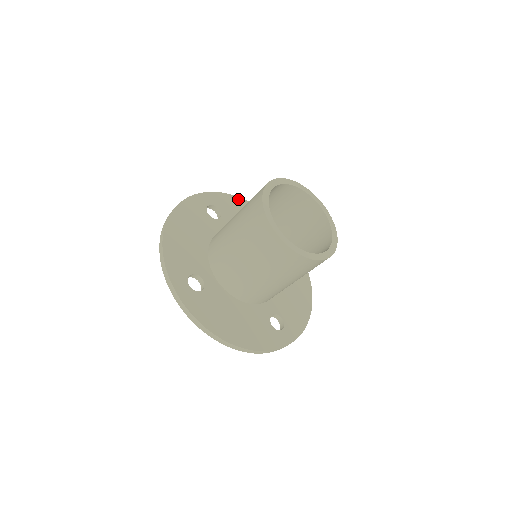
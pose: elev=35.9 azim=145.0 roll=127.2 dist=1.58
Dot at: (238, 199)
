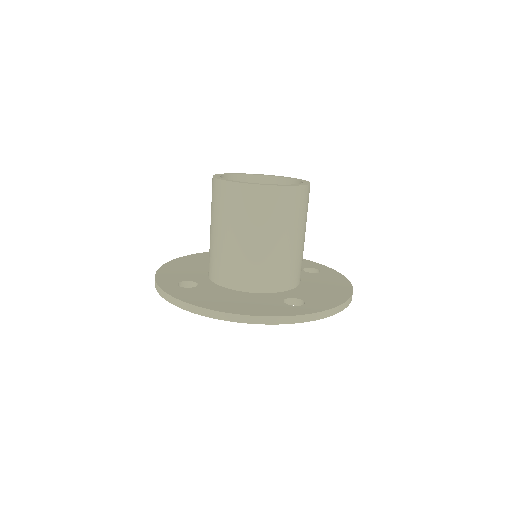
Dot at: occluded
